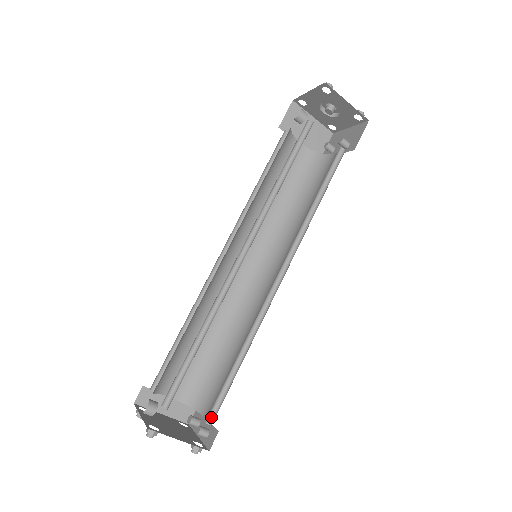
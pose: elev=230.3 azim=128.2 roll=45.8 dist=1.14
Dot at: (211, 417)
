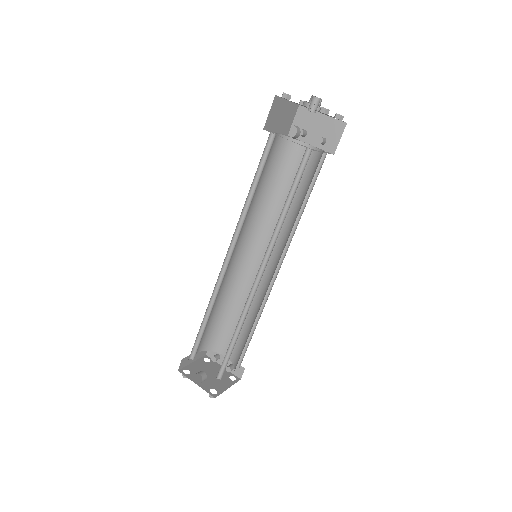
Dot at: occluded
